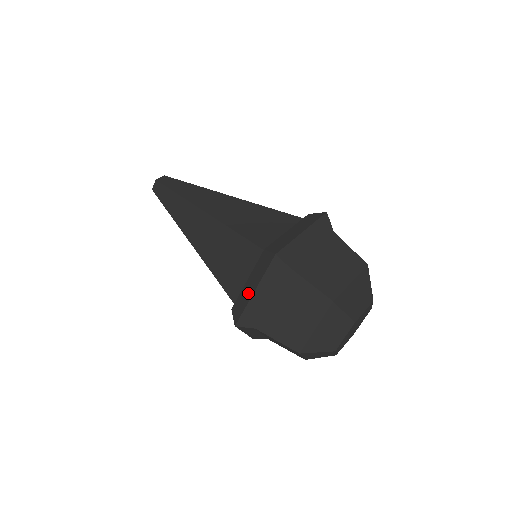
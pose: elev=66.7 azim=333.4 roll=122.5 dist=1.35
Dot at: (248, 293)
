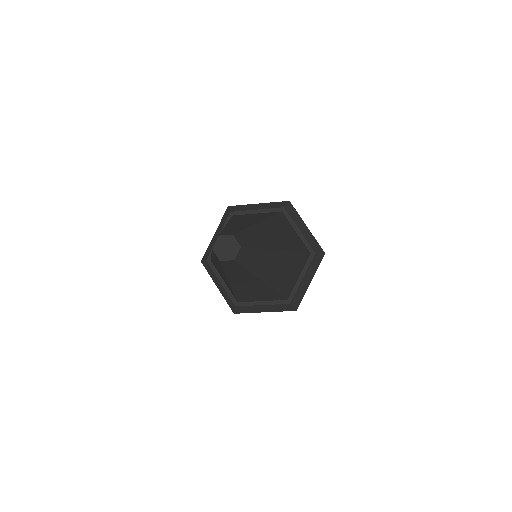
Dot at: (259, 310)
